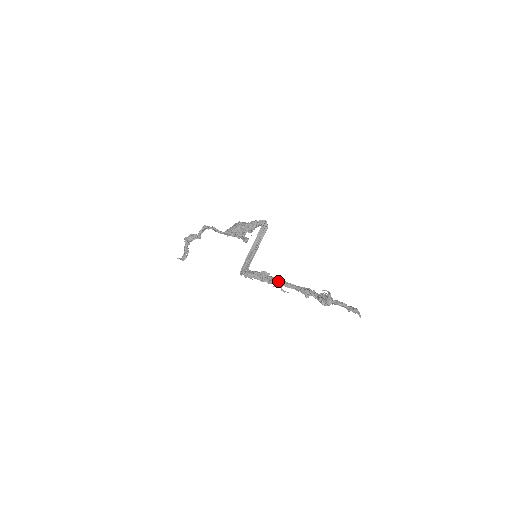
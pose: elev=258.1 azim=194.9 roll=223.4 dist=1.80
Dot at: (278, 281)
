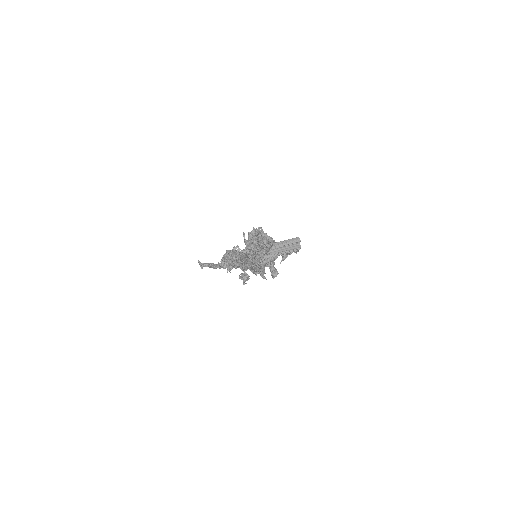
Dot at: (240, 252)
